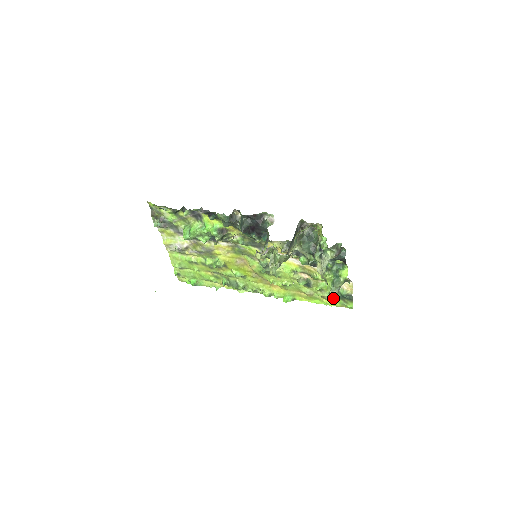
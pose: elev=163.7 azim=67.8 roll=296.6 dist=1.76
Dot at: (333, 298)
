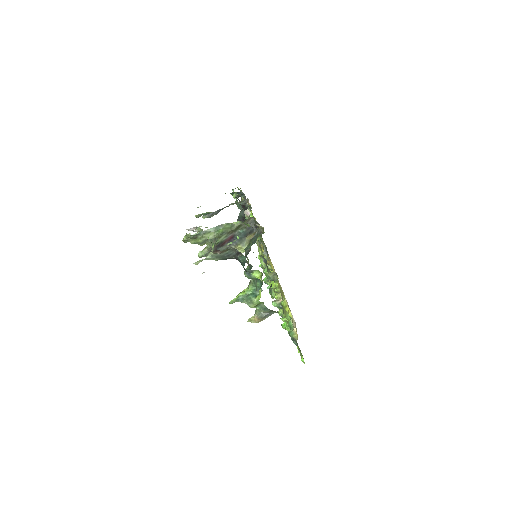
Dot at: (248, 319)
